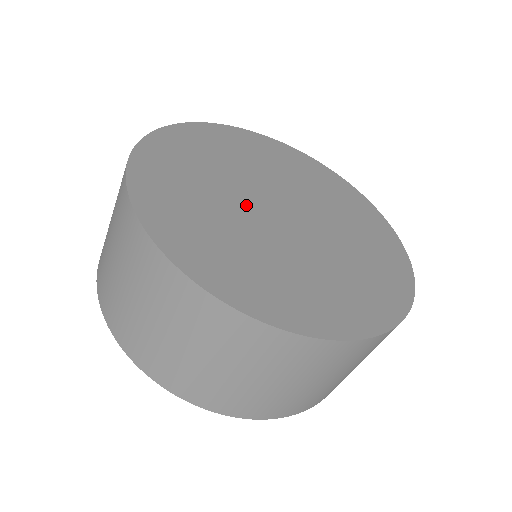
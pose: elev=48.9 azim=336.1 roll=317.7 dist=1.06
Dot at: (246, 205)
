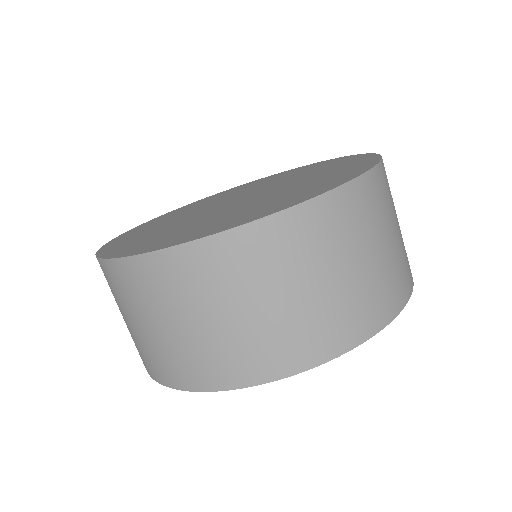
Dot at: (204, 210)
